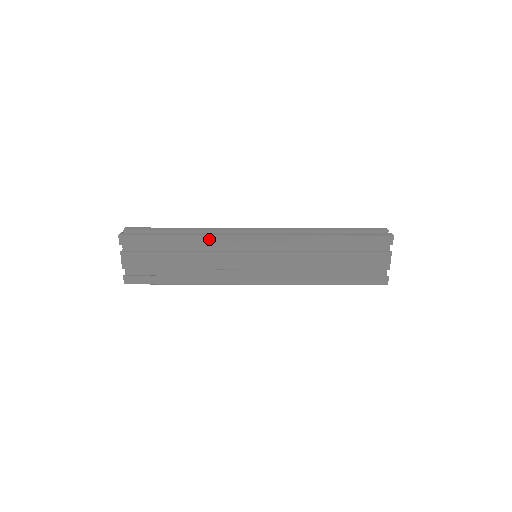
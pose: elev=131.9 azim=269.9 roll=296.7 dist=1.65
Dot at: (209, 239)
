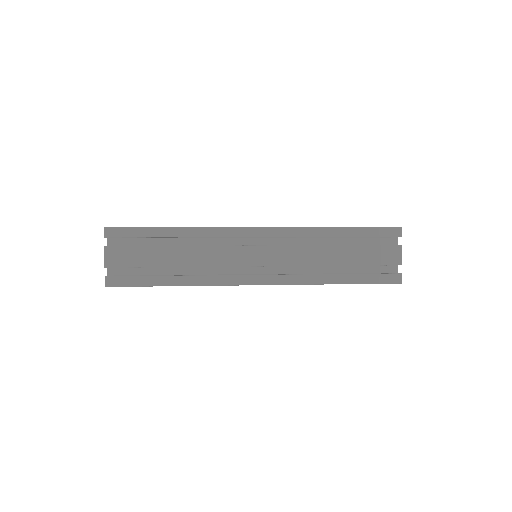
Dot at: (206, 231)
